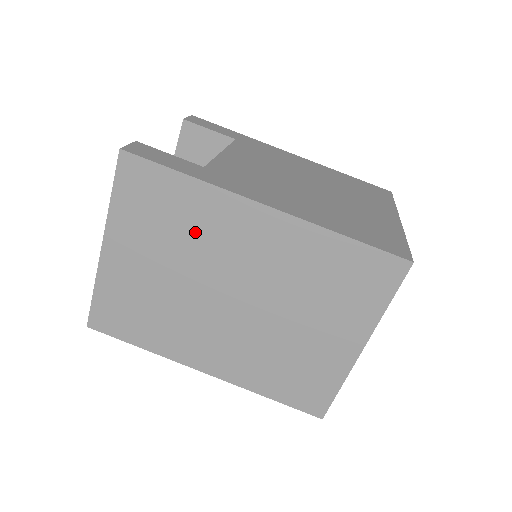
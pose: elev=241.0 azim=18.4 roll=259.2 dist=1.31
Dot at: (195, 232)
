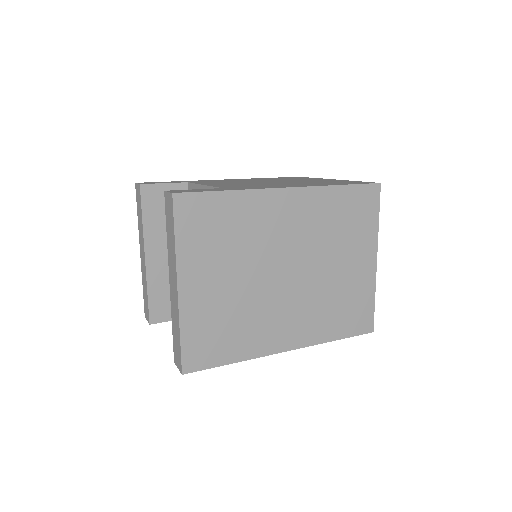
Dot at: (247, 233)
